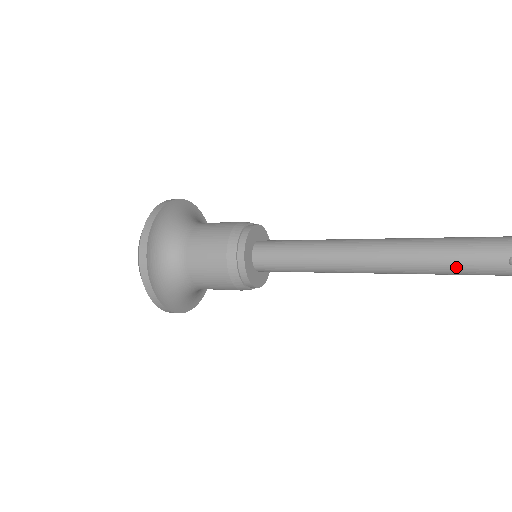
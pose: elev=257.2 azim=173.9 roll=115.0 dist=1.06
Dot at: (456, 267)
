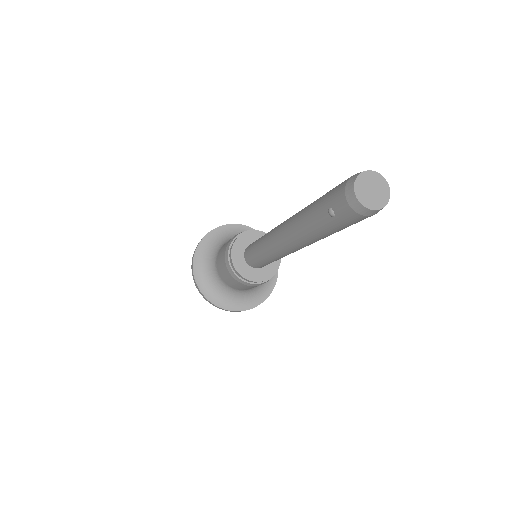
Dot at: (313, 231)
